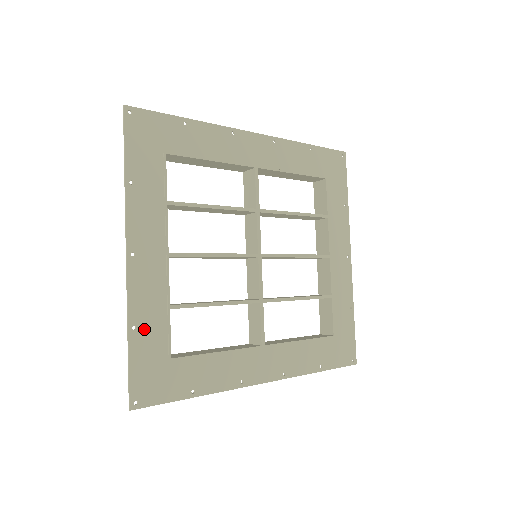
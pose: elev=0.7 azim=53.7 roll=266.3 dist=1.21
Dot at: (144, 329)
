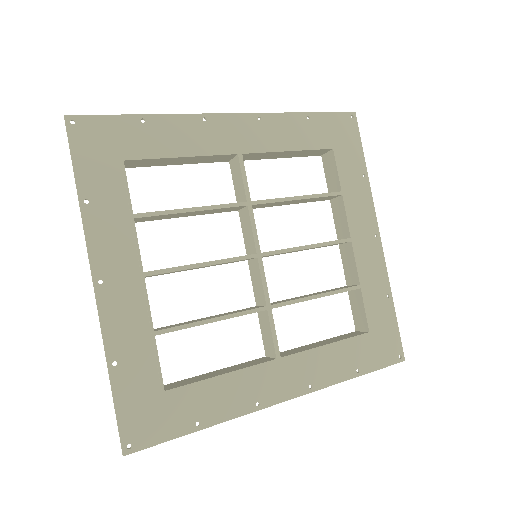
Dot at: (127, 363)
